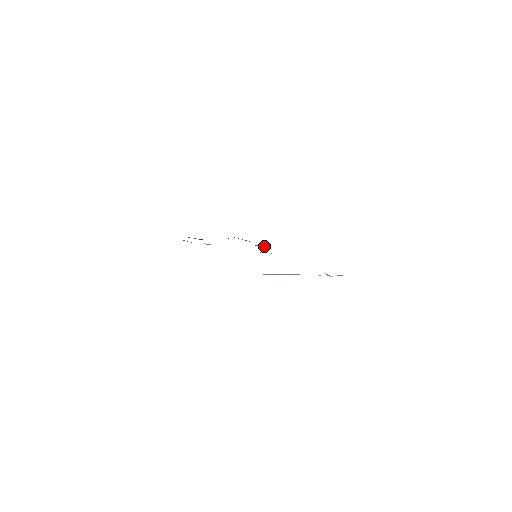
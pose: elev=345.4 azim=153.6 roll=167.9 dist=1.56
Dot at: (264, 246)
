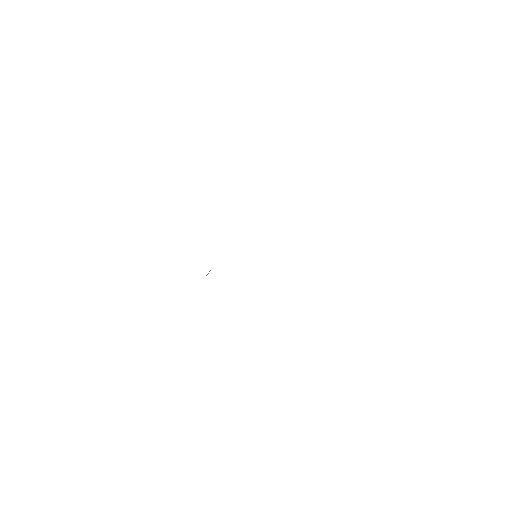
Dot at: occluded
